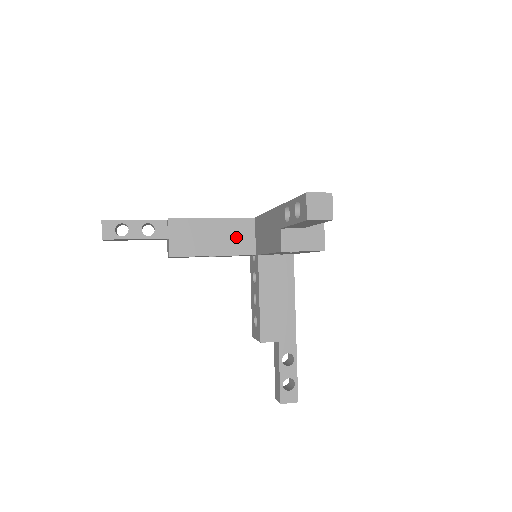
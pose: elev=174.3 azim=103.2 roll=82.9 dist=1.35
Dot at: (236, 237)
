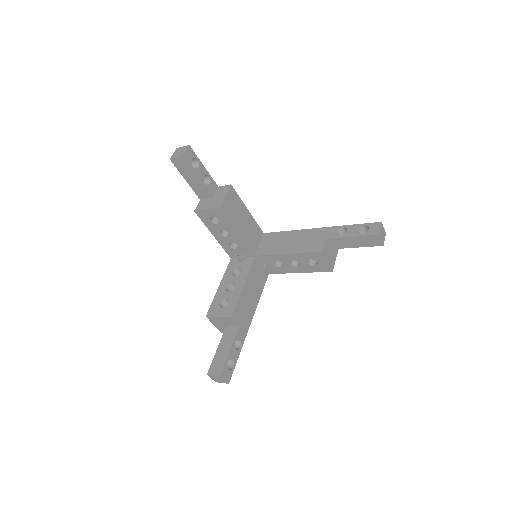
Dot at: (252, 234)
